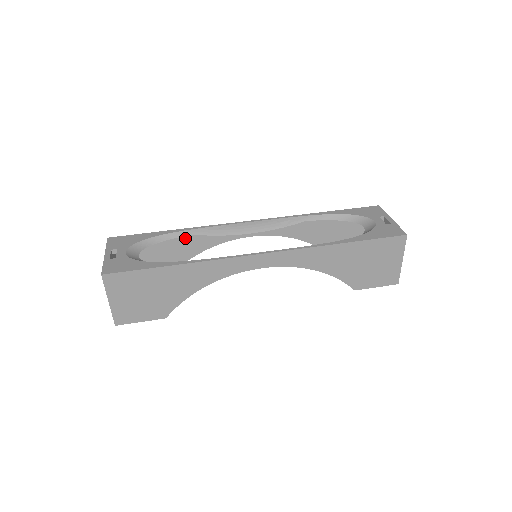
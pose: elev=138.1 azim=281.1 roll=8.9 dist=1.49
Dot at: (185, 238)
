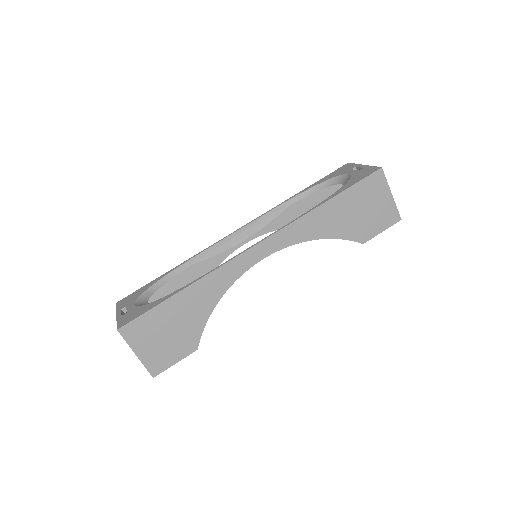
Dot at: (185, 272)
